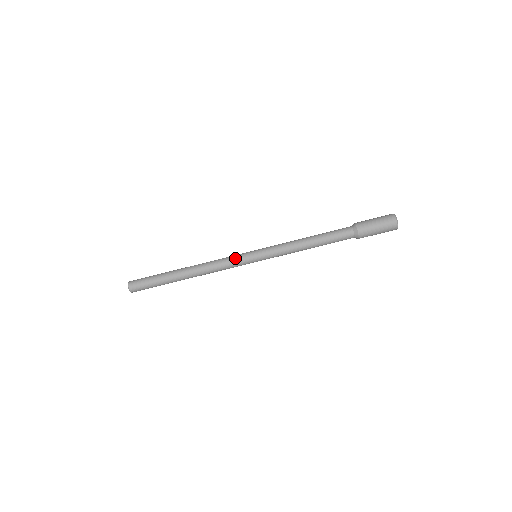
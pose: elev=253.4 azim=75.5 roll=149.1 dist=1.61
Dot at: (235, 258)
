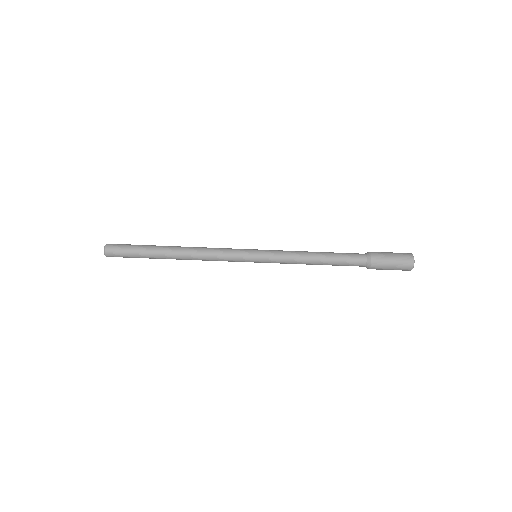
Dot at: (233, 256)
